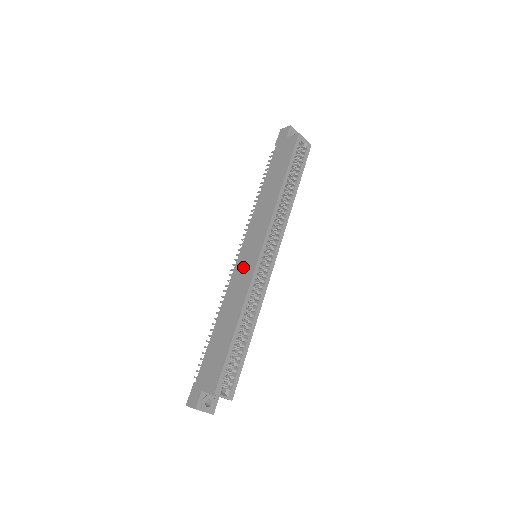
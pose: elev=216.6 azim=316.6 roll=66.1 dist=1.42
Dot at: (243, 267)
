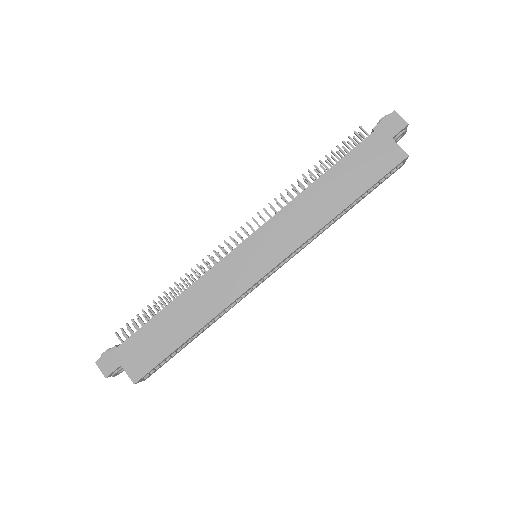
Dot at: (237, 269)
